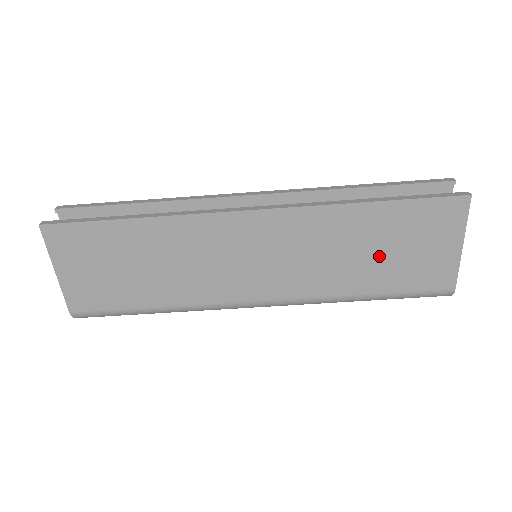
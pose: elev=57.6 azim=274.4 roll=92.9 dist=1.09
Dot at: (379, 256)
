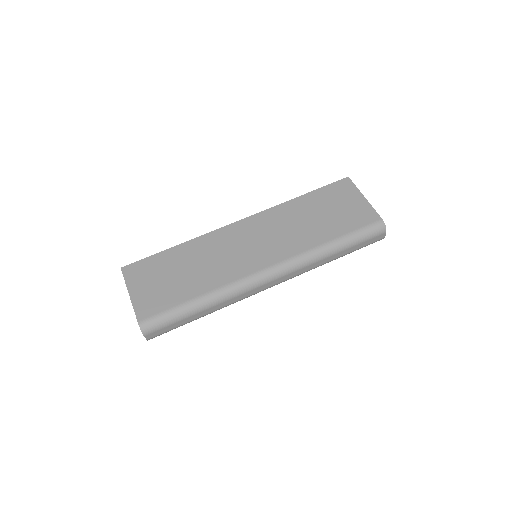
Dot at: (323, 218)
